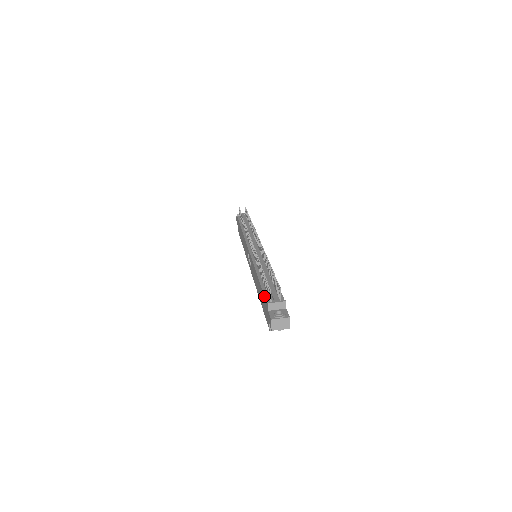
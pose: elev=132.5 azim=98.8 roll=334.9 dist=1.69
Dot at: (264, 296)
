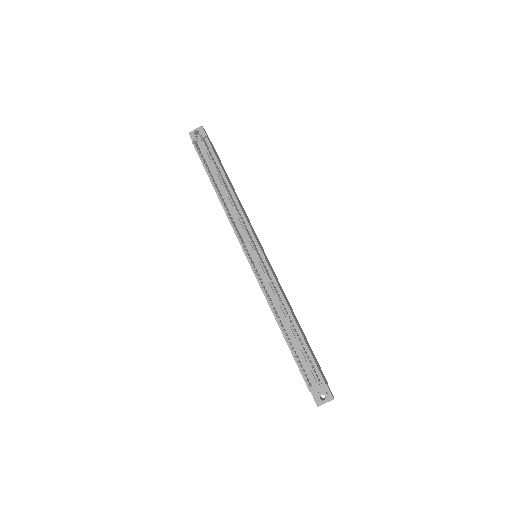
Dot at: occluded
